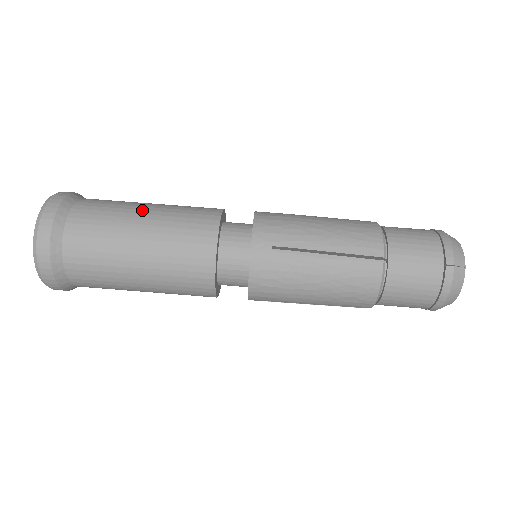
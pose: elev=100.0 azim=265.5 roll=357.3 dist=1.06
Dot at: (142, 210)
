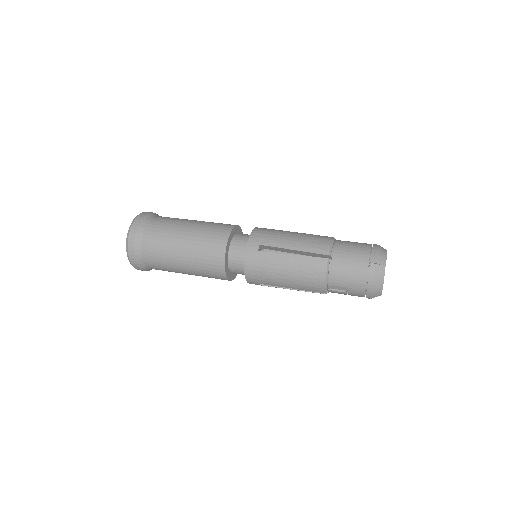
Dot at: occluded
